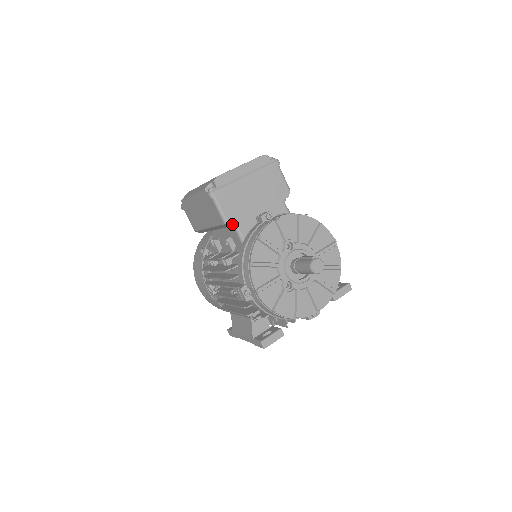
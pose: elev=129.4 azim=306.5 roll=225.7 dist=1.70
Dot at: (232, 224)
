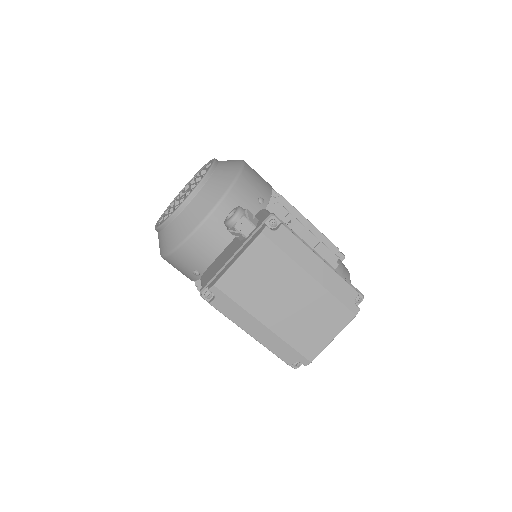
Dot at: occluded
